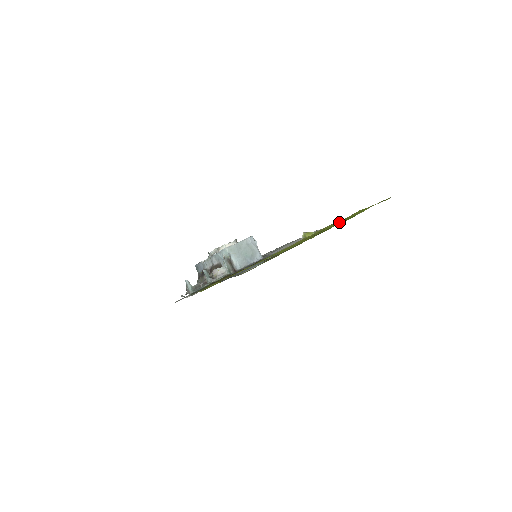
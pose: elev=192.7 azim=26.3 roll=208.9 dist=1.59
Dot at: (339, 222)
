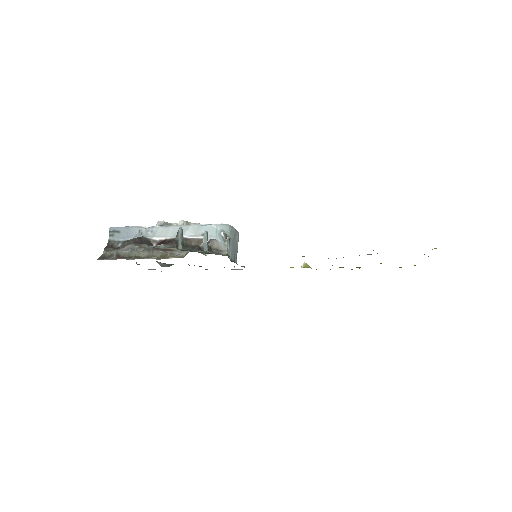
Dot at: occluded
